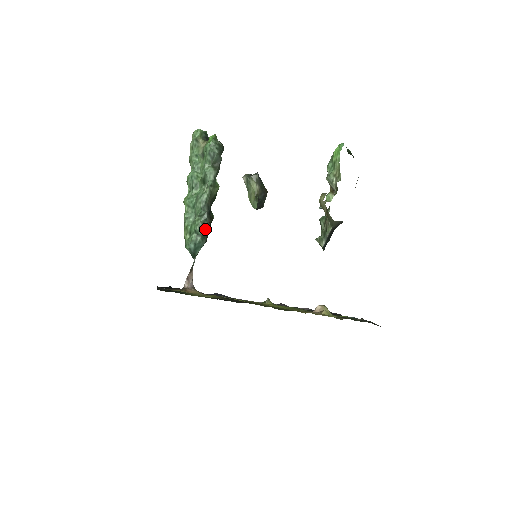
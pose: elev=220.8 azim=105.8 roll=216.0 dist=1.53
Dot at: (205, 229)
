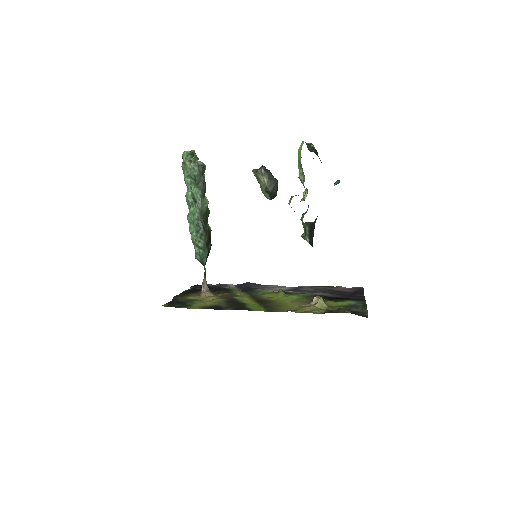
Dot at: (204, 242)
